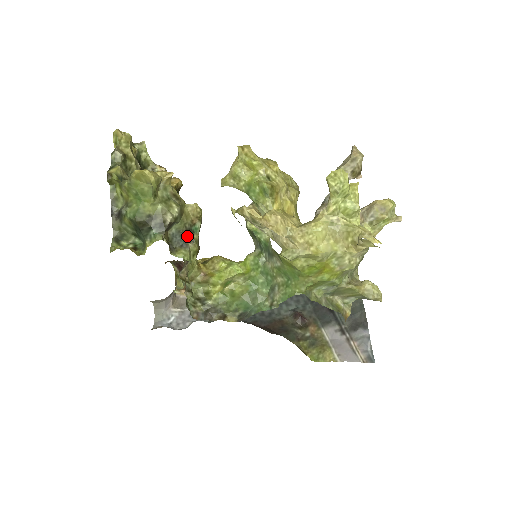
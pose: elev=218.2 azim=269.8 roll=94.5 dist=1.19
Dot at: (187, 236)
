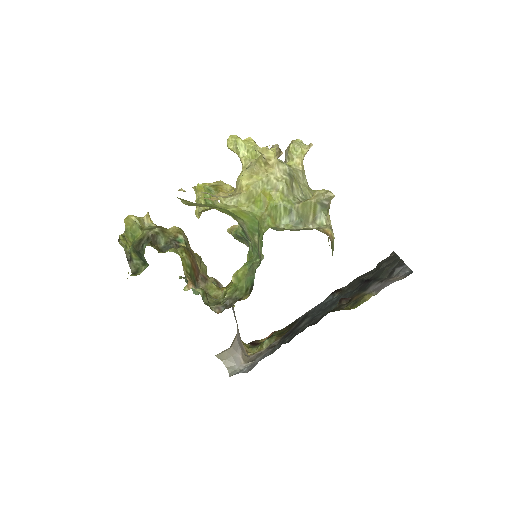
Dot at: (174, 245)
